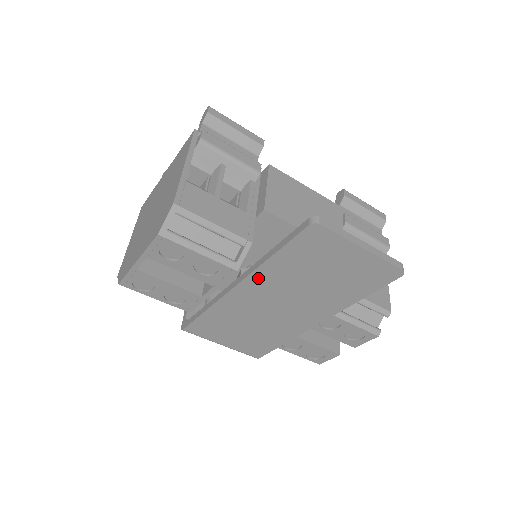
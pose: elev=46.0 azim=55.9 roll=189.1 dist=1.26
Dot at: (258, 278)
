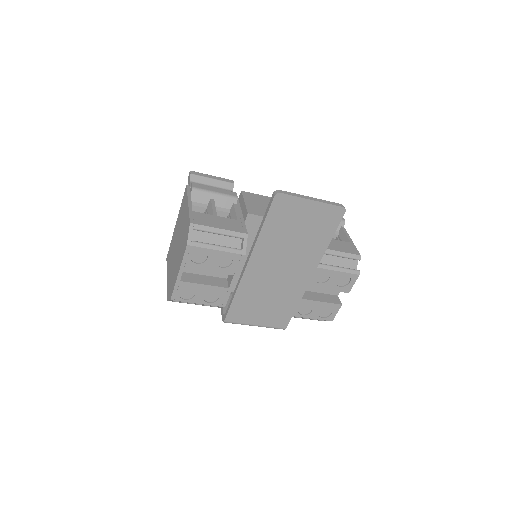
Dot at: (259, 251)
